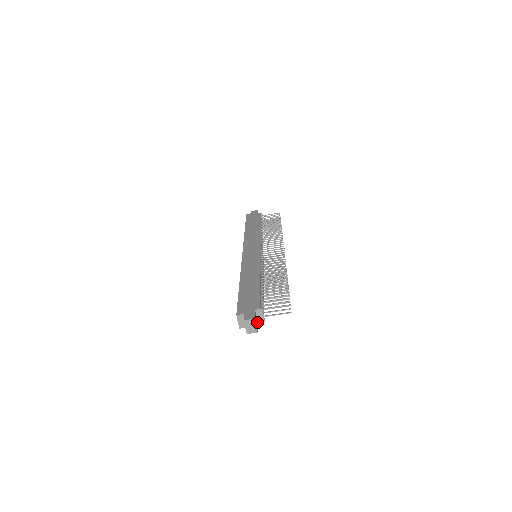
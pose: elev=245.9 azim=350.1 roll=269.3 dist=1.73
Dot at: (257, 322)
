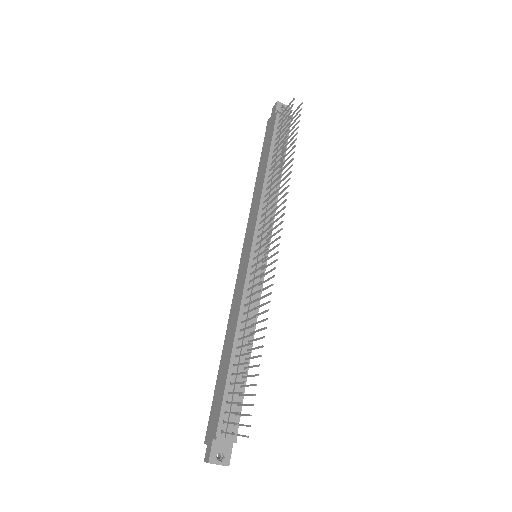
Dot at: (230, 444)
